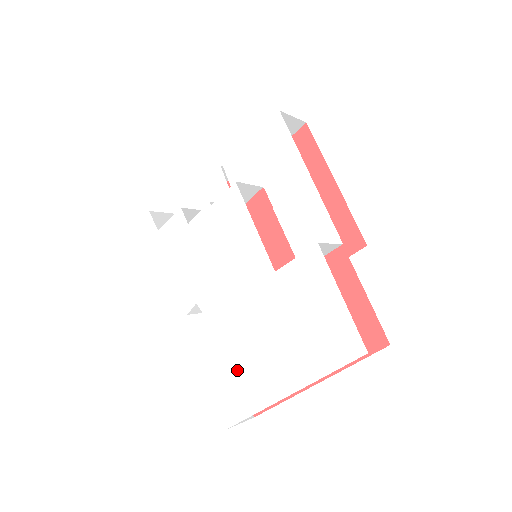
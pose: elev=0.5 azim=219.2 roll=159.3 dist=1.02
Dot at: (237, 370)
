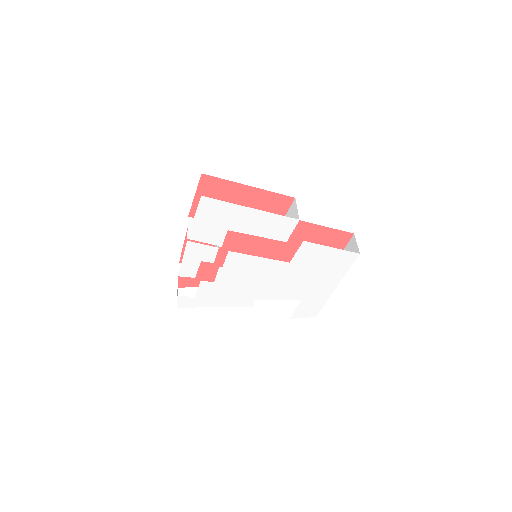
Dot at: (303, 300)
